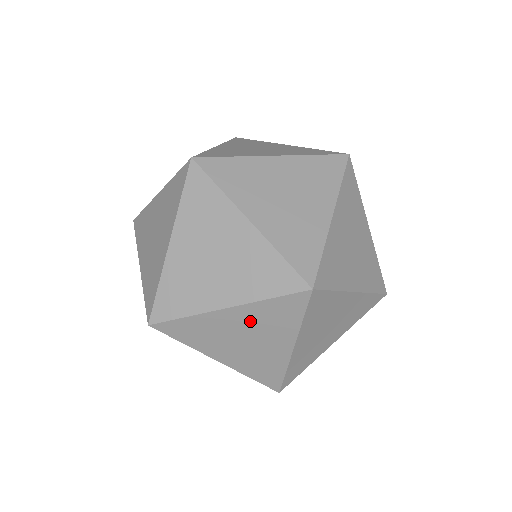
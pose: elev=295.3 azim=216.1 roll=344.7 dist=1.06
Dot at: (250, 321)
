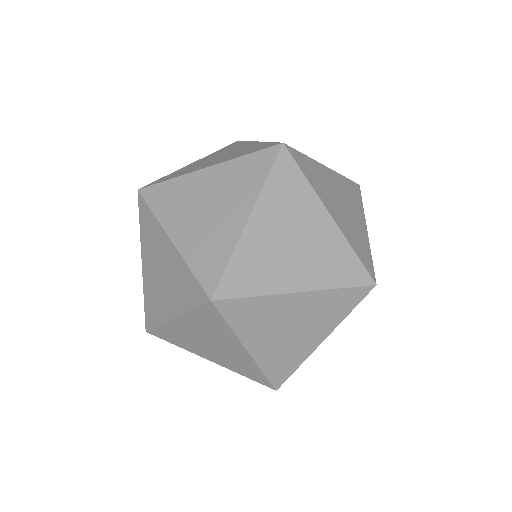
Dot at: (276, 215)
